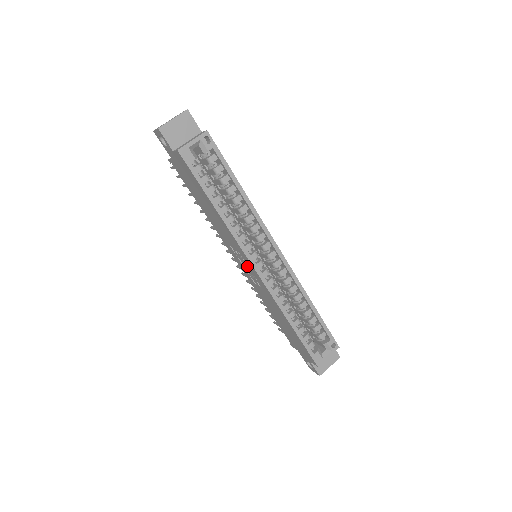
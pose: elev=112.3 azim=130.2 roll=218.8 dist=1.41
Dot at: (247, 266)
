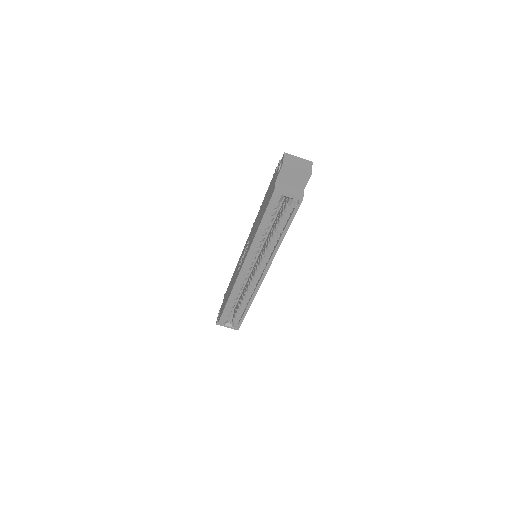
Dot at: (243, 257)
